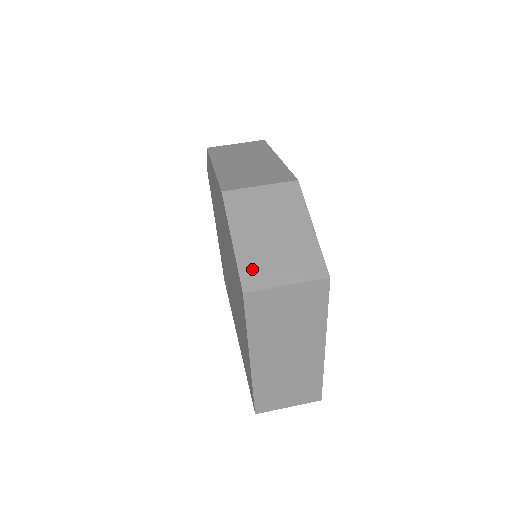
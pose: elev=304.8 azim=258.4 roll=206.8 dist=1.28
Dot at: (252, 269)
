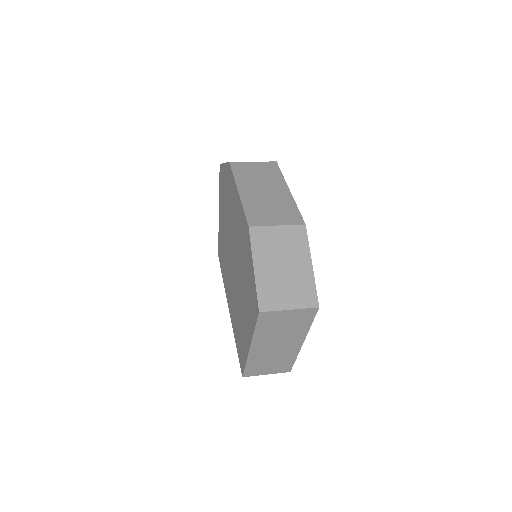
Dot at: (267, 294)
